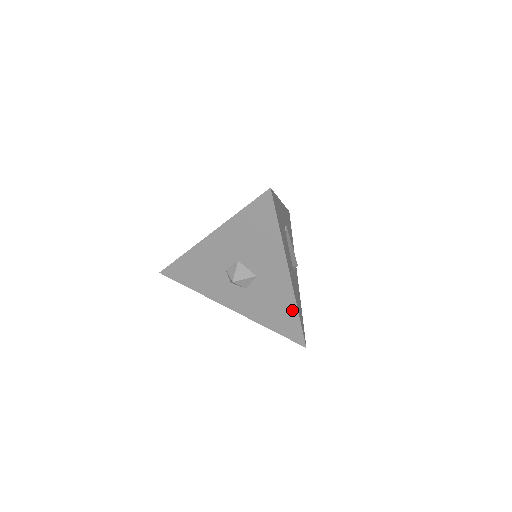
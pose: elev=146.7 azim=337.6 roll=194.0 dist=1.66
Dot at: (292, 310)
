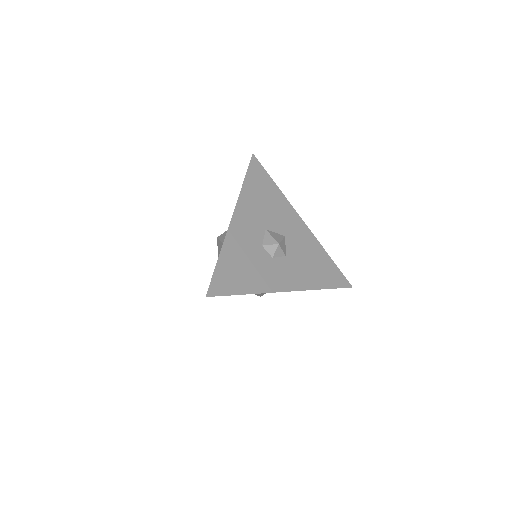
Dot at: (323, 254)
